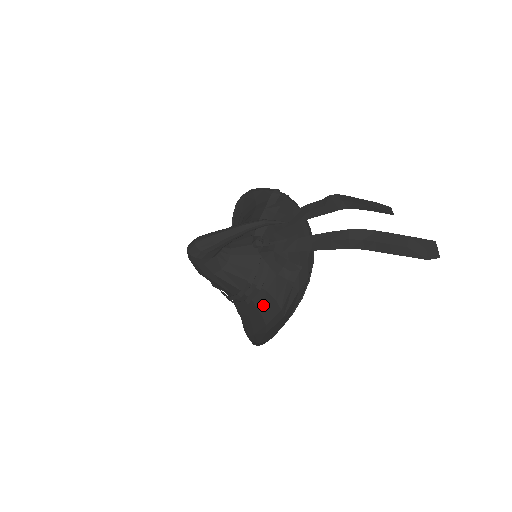
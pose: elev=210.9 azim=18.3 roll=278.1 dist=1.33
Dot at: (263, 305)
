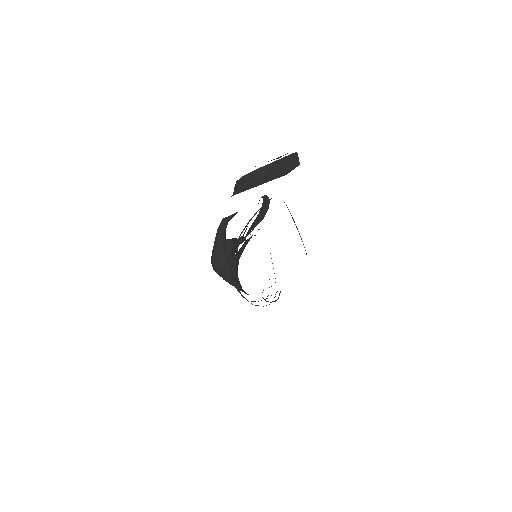
Dot at: occluded
